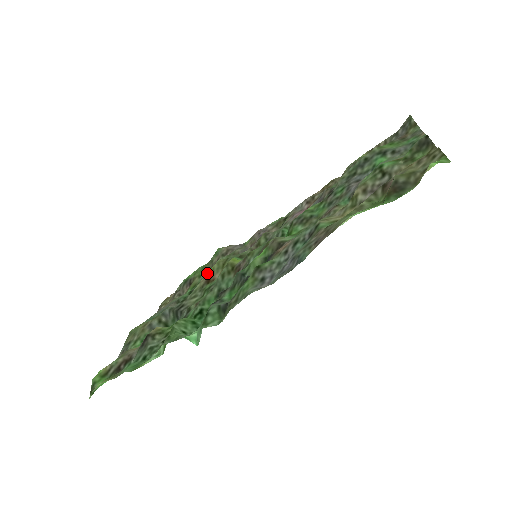
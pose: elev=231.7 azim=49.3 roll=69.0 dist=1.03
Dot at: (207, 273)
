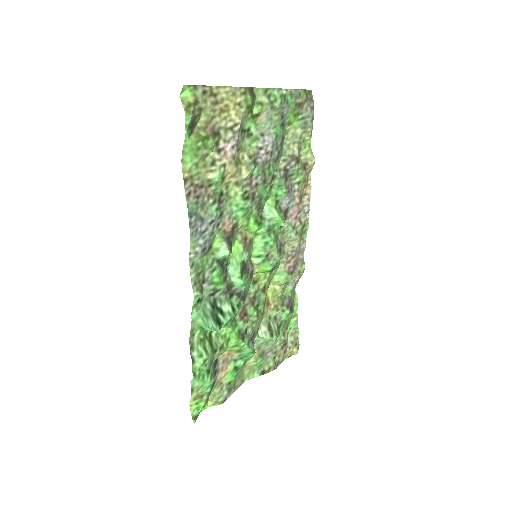
Dot at: (268, 302)
